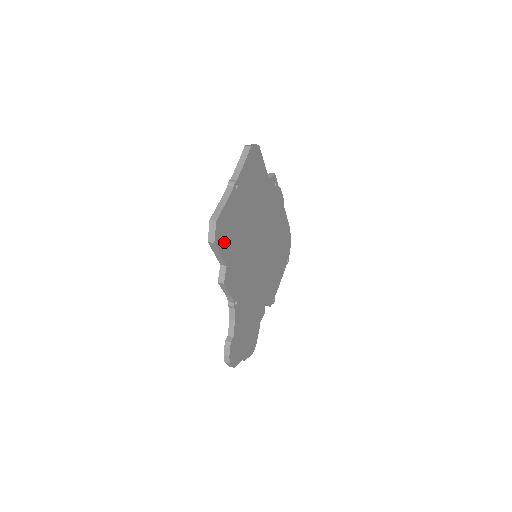
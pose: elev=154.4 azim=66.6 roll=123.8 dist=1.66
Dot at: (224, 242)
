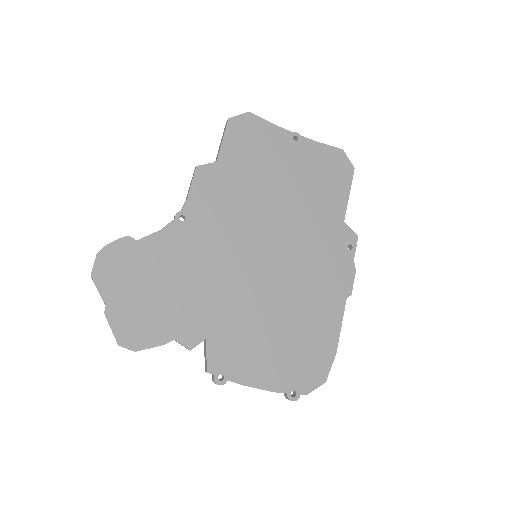
Dot at: (237, 142)
